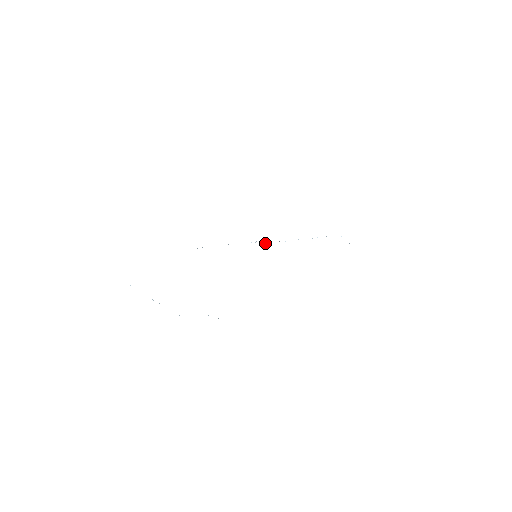
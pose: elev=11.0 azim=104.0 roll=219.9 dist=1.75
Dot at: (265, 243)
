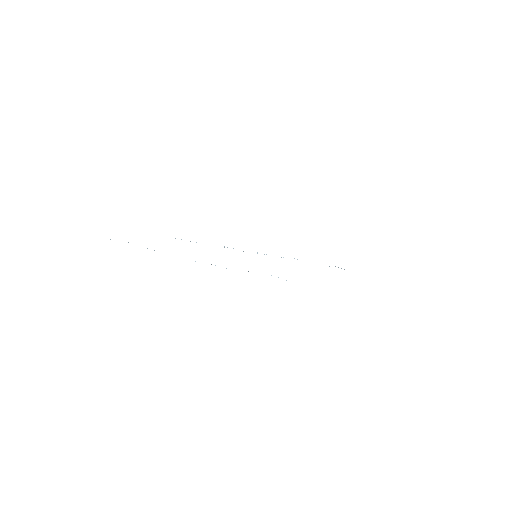
Dot at: occluded
